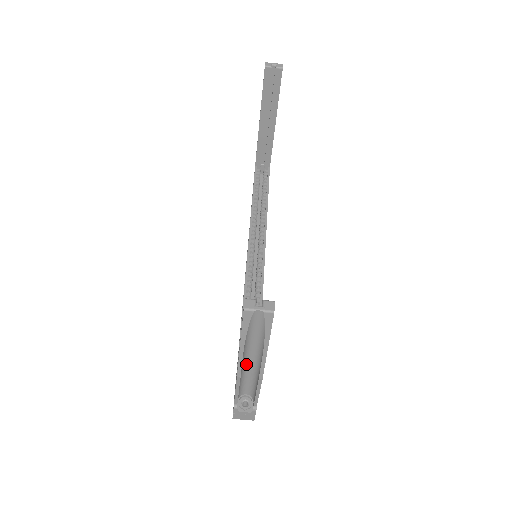
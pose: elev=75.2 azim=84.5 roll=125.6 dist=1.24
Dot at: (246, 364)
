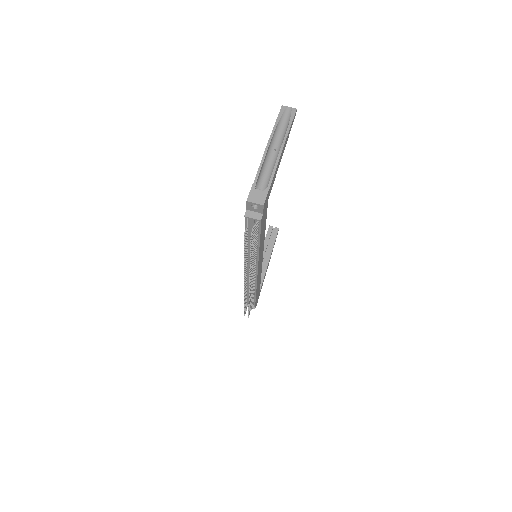
Dot at: (271, 152)
